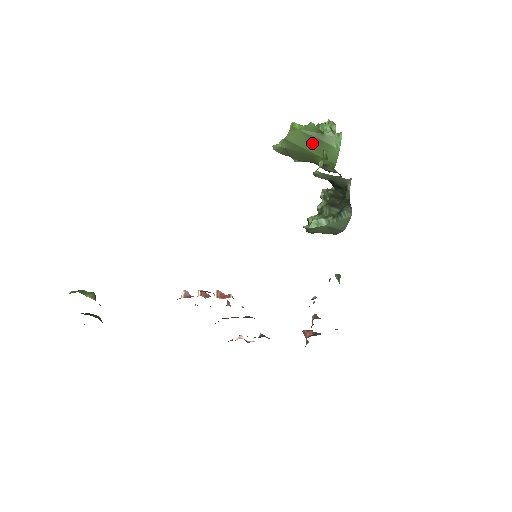
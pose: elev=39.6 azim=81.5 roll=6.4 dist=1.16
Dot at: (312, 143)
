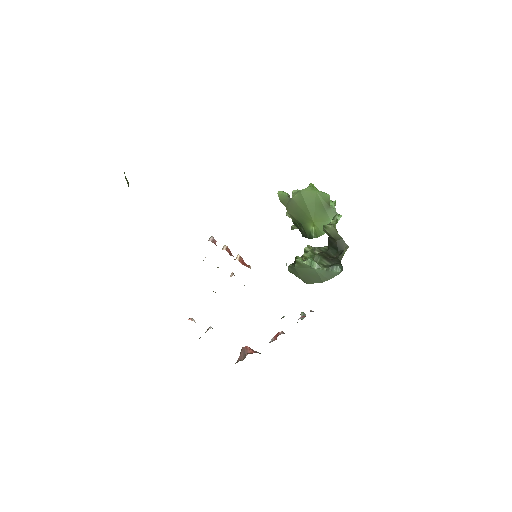
Dot at: (317, 208)
